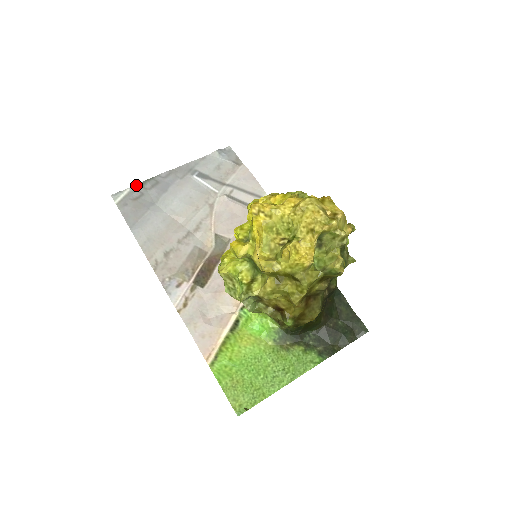
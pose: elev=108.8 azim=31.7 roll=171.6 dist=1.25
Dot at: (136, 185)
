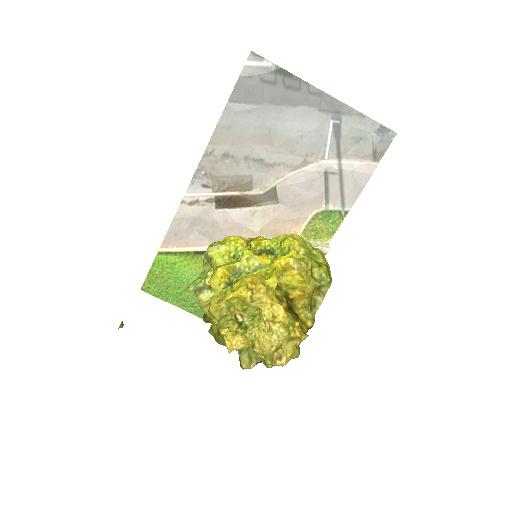
Dot at: (281, 68)
